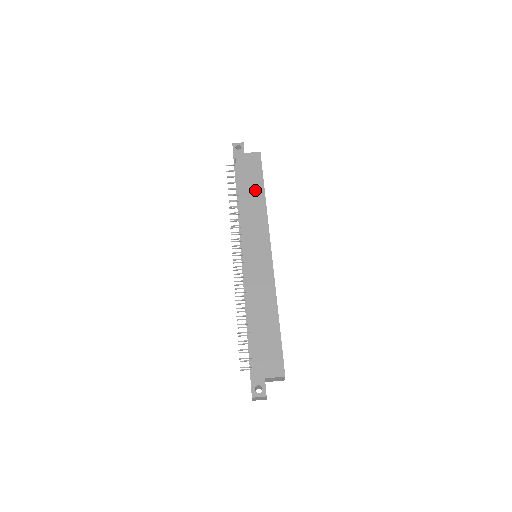
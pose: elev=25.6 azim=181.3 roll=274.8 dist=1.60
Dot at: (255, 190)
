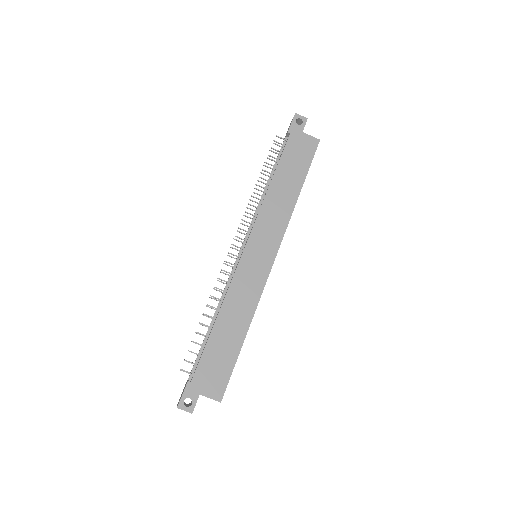
Dot at: (292, 182)
